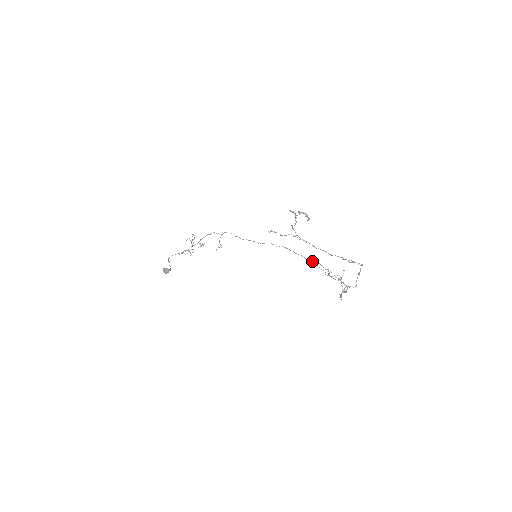
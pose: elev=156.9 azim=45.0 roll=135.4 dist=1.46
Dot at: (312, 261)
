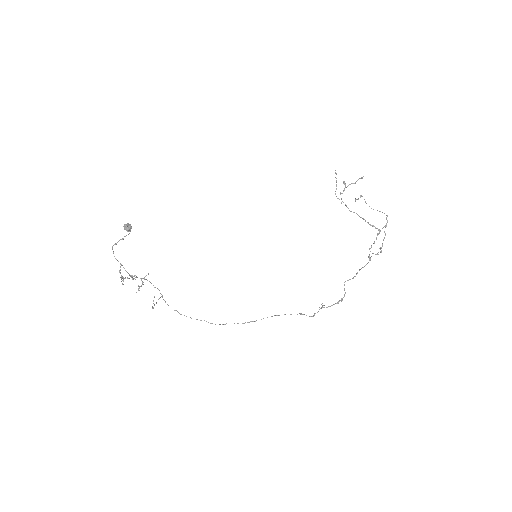
Dot at: (361, 195)
